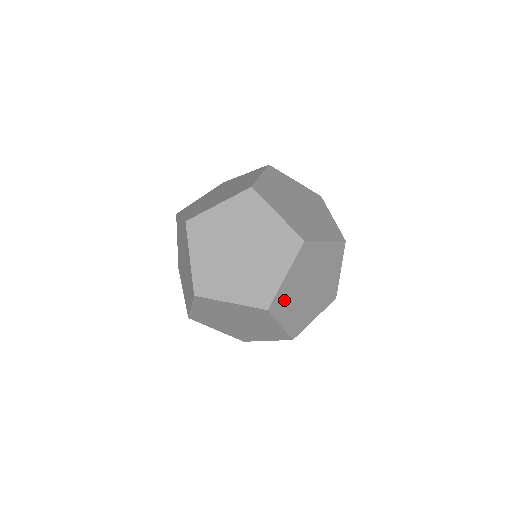
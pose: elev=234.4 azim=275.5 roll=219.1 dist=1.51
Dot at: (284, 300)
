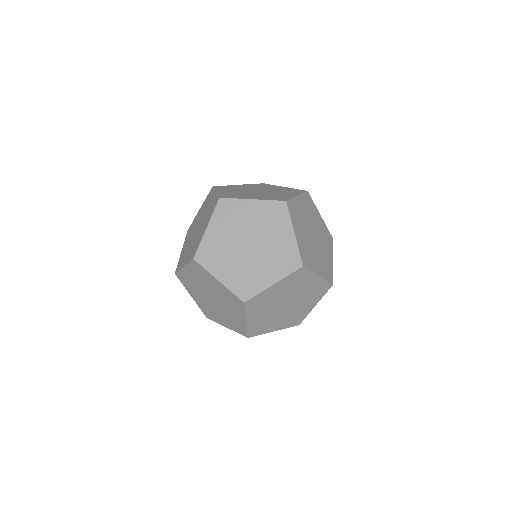
Dot at: (261, 302)
